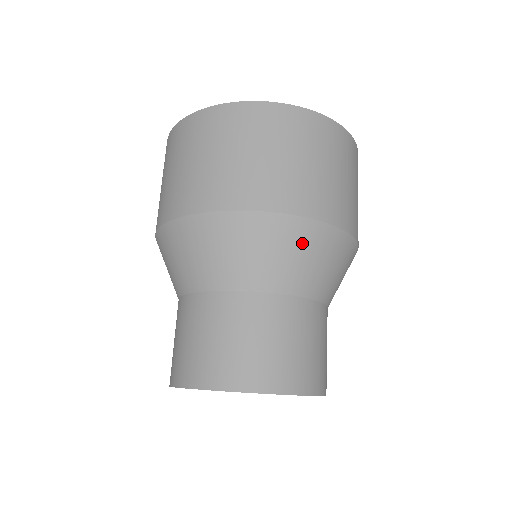
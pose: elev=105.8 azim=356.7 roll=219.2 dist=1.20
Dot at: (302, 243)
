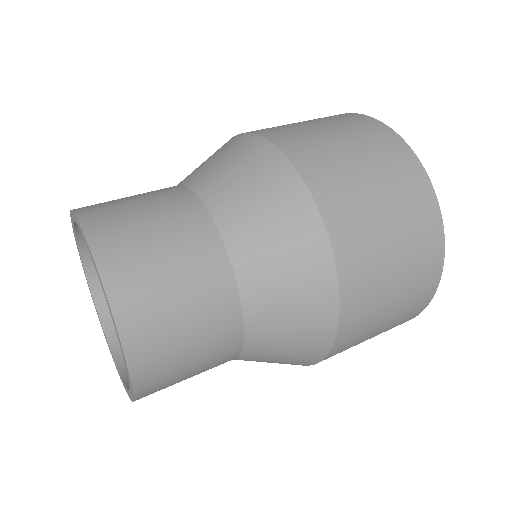
Dot at: (289, 222)
